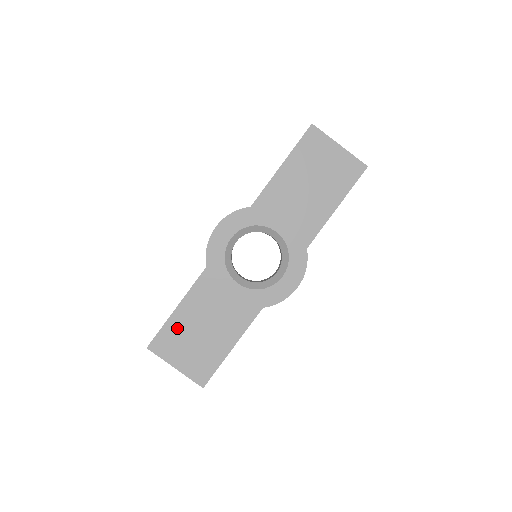
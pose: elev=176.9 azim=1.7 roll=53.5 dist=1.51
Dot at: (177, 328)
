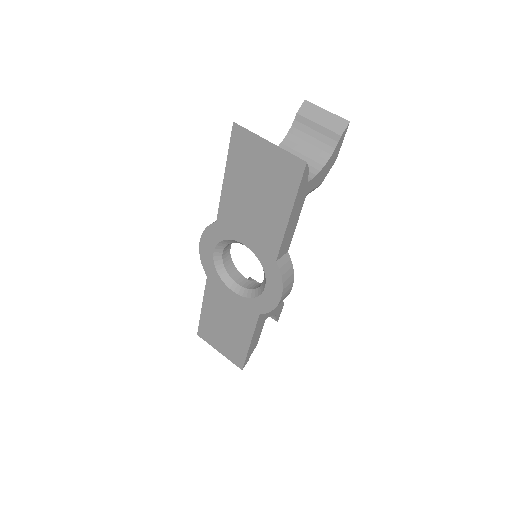
Dot at: (208, 323)
